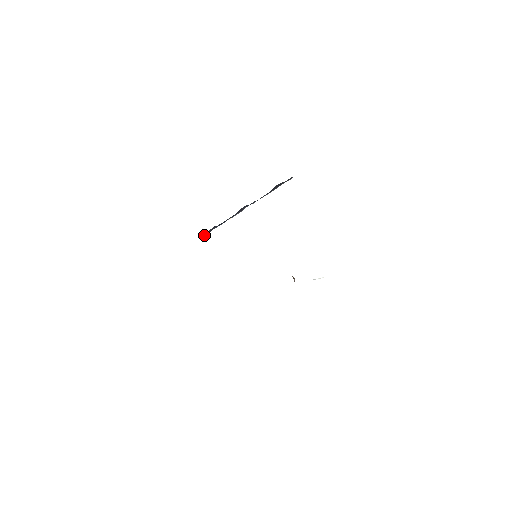
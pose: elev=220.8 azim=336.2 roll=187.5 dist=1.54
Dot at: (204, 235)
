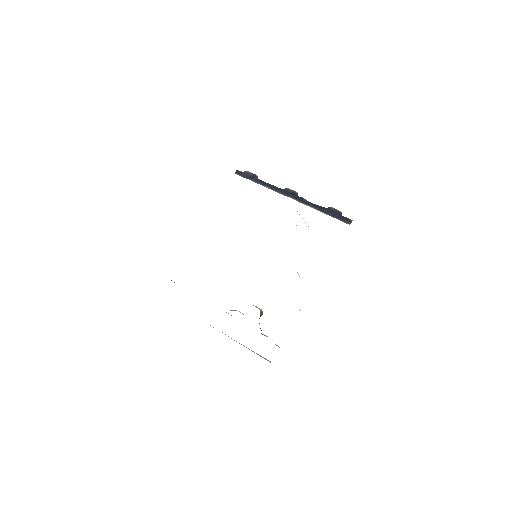
Dot at: (239, 173)
